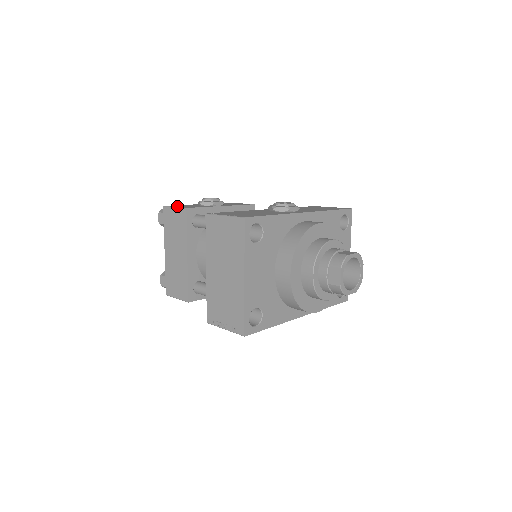
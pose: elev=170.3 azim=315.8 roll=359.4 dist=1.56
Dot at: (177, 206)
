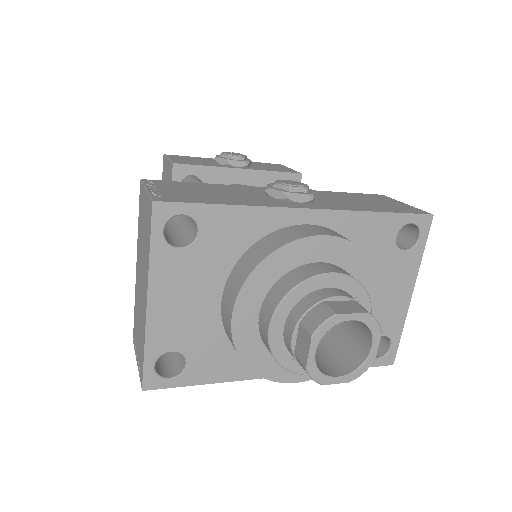
Dot at: (175, 158)
